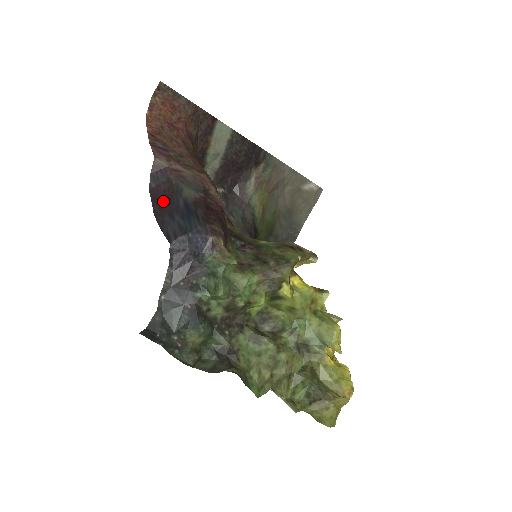
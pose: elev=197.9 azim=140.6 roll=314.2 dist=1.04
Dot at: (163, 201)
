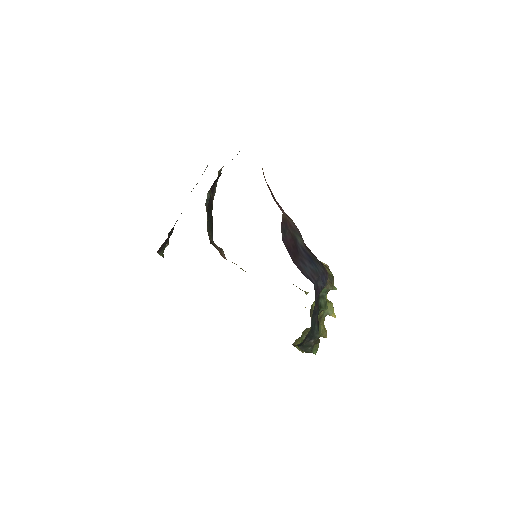
Dot at: (293, 250)
